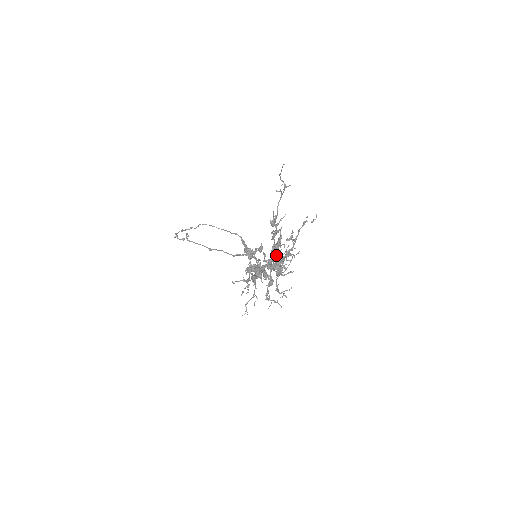
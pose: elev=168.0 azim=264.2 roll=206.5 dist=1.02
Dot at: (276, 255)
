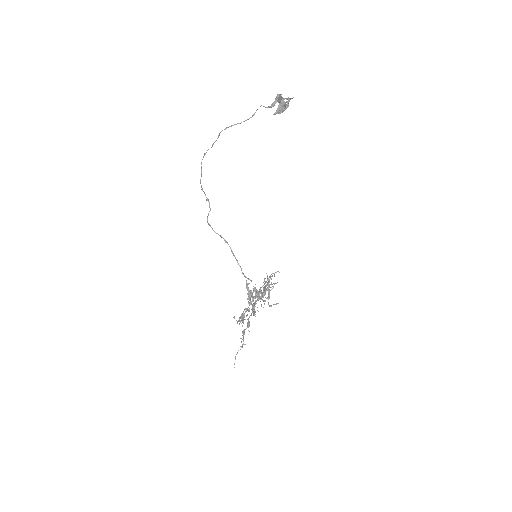
Dot at: (254, 315)
